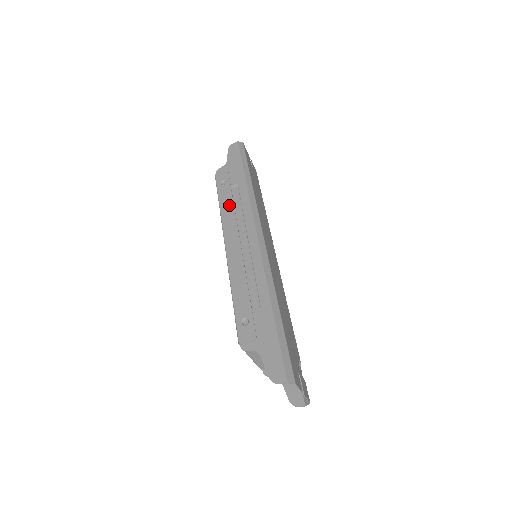
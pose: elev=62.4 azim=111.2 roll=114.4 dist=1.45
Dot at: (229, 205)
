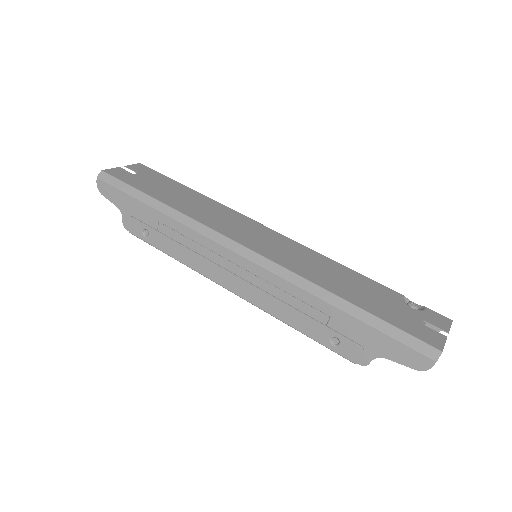
Dot at: (180, 250)
